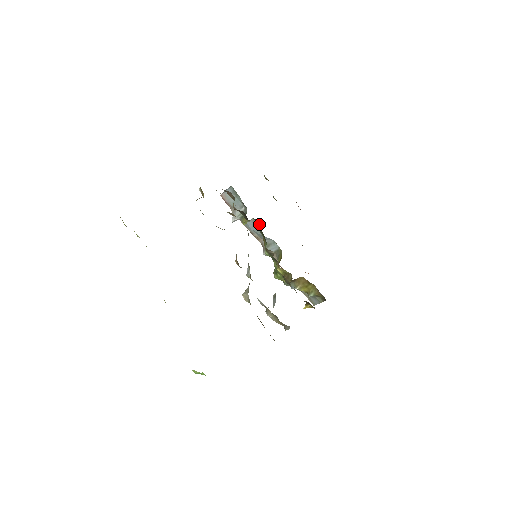
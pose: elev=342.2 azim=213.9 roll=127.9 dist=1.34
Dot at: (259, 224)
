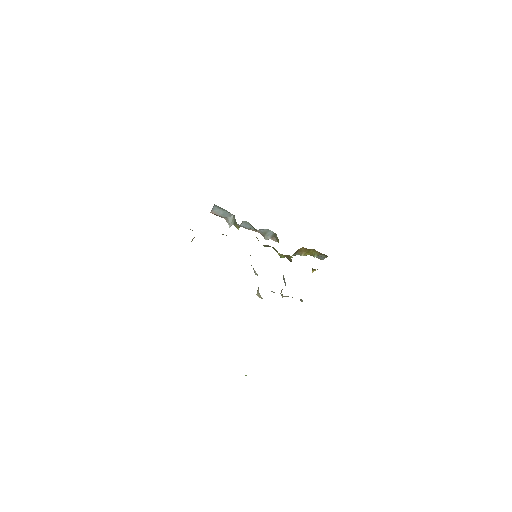
Dot at: occluded
